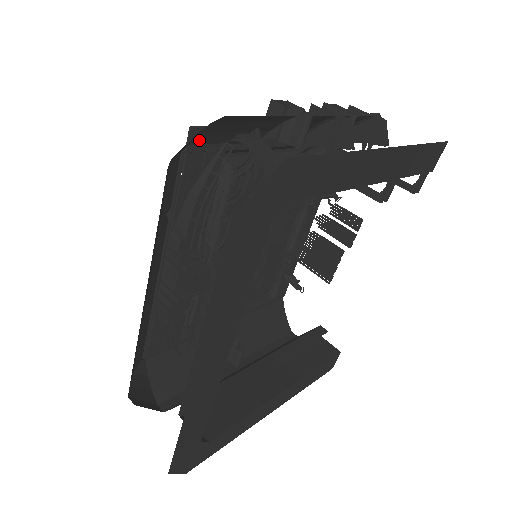
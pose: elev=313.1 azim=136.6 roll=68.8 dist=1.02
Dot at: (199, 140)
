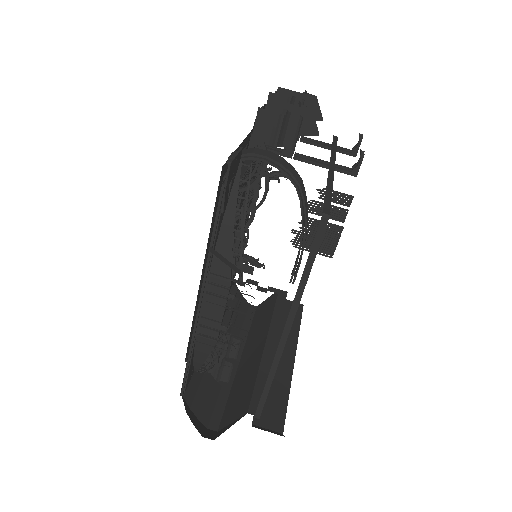
Dot at: occluded
